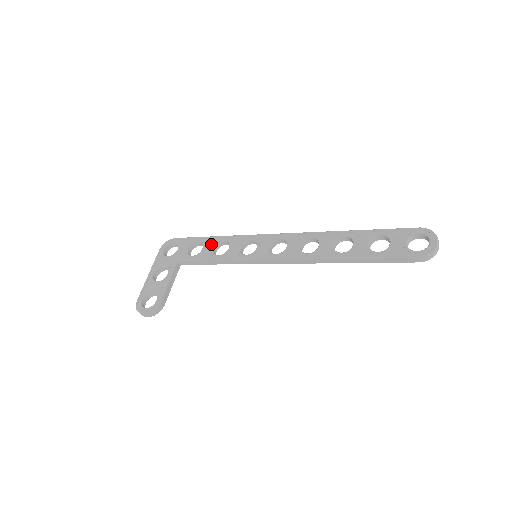
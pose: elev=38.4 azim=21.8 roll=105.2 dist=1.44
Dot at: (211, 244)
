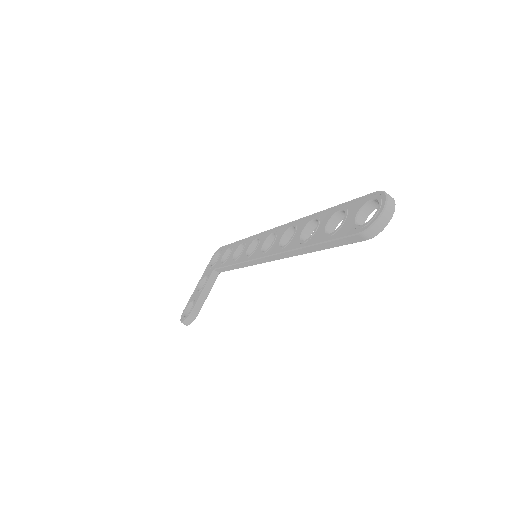
Dot at: (235, 249)
